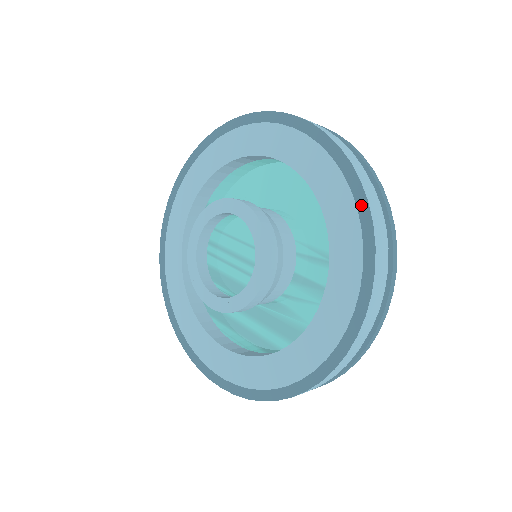
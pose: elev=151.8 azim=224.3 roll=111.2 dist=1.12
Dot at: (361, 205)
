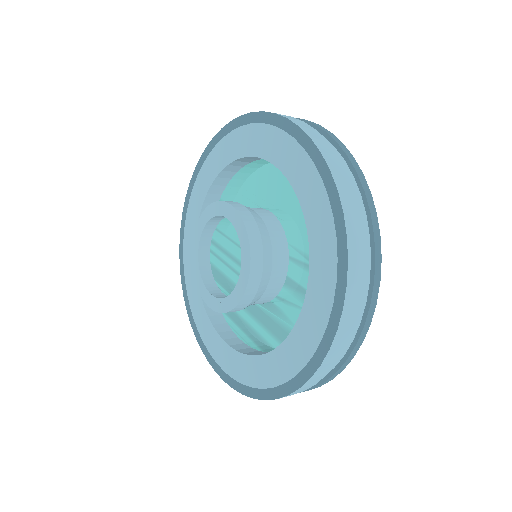
Dot at: (337, 215)
